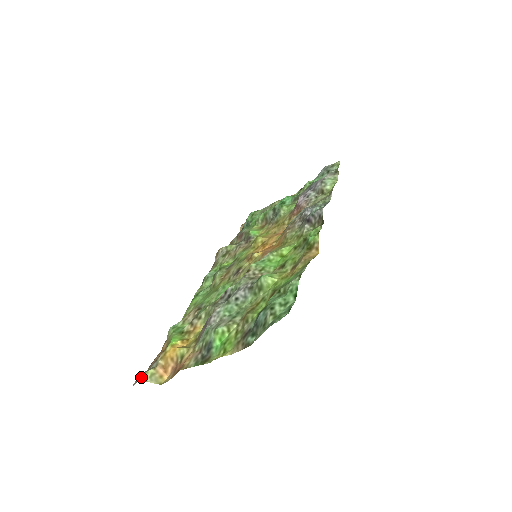
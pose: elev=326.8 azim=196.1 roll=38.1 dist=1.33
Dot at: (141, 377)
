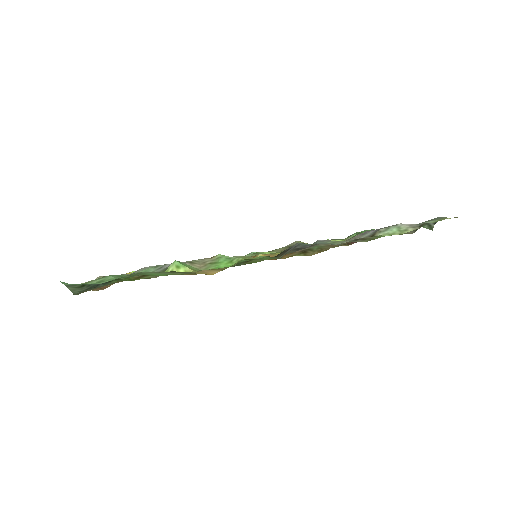
Dot at: (98, 277)
